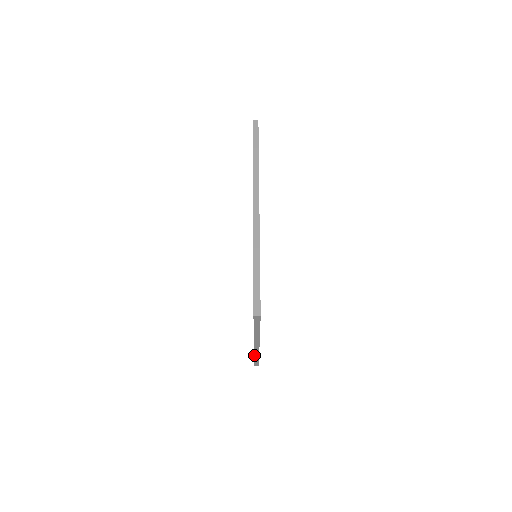
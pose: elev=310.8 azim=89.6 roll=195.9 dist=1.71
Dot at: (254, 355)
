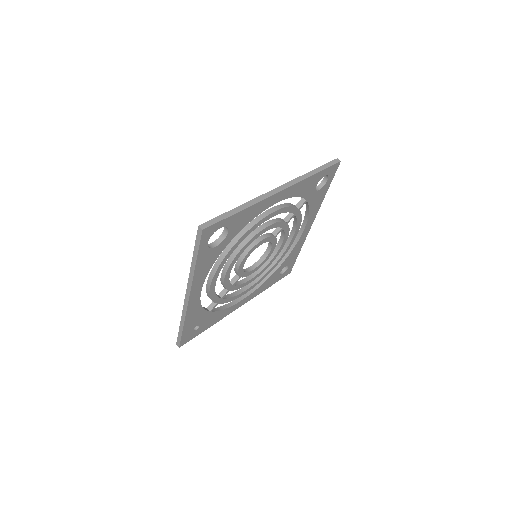
Dot at: occluded
